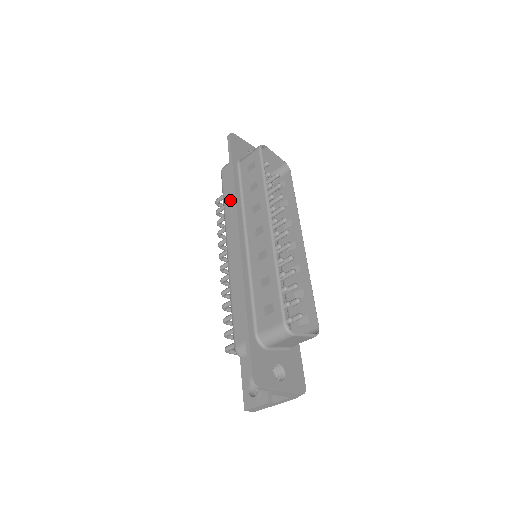
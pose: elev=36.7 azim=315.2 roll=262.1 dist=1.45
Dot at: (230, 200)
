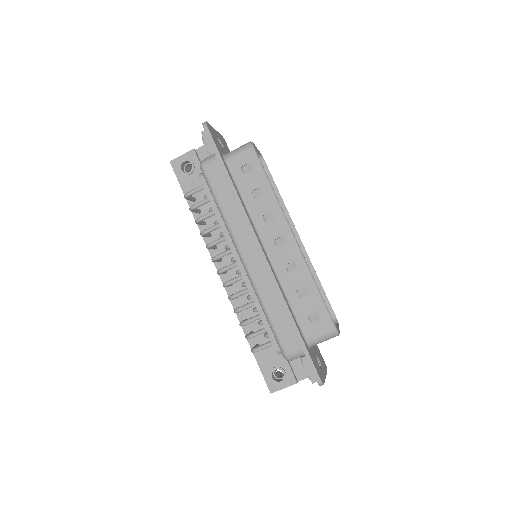
Dot at: (230, 205)
